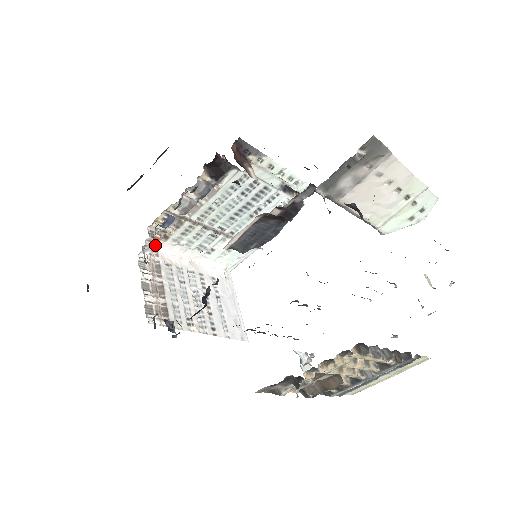
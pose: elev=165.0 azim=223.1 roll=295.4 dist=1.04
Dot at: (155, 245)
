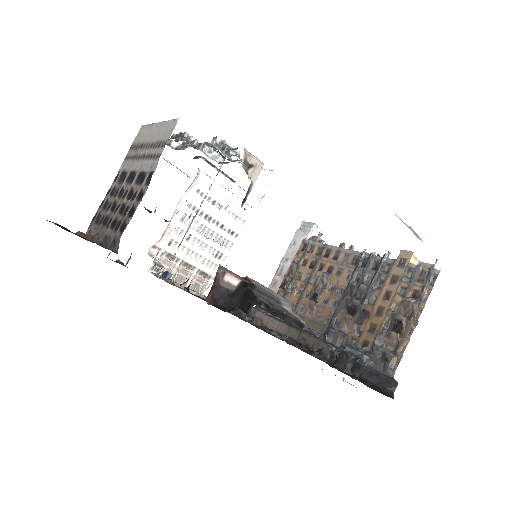
Dot at: (162, 267)
